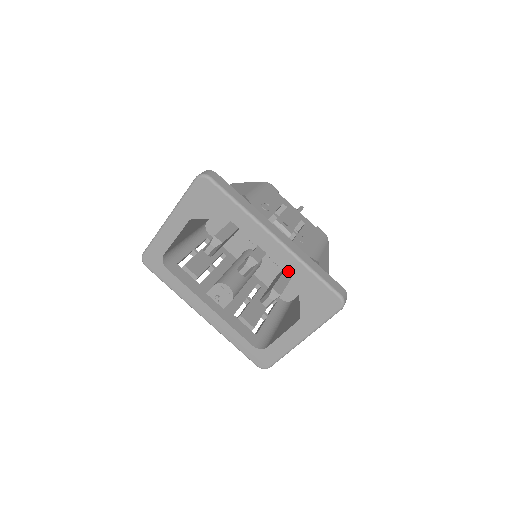
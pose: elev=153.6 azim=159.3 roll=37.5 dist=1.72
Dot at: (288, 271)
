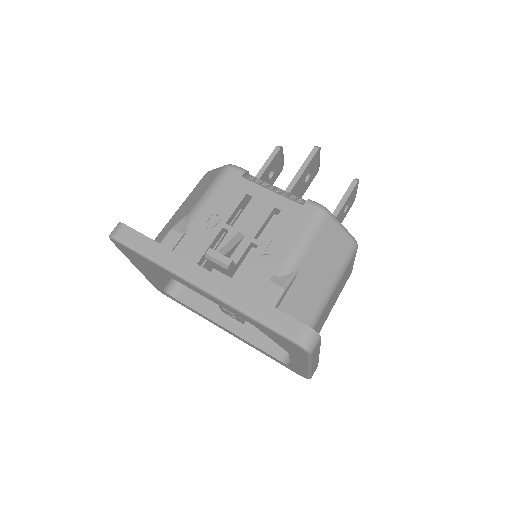
Dot at: (237, 315)
